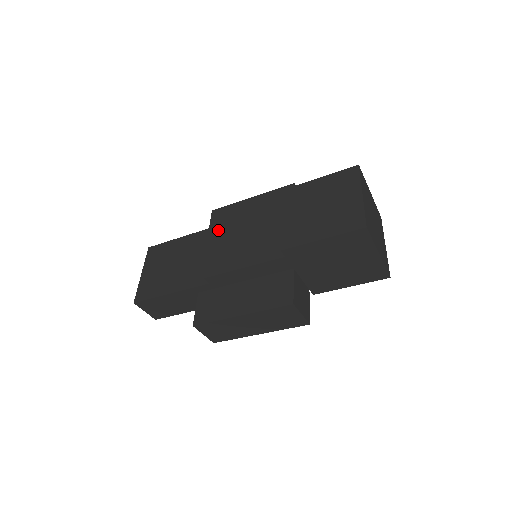
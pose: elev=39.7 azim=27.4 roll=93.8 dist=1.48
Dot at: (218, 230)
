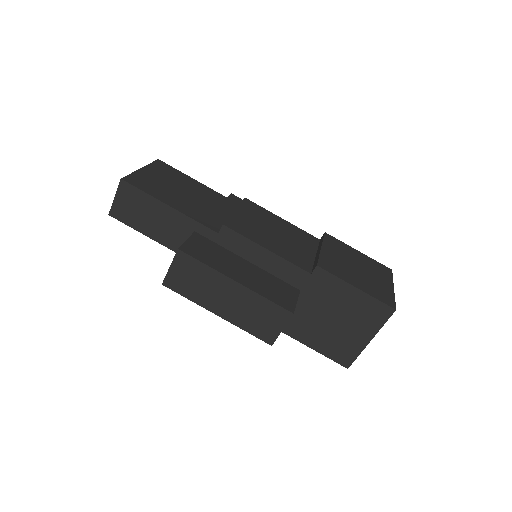
Dot at: (248, 207)
